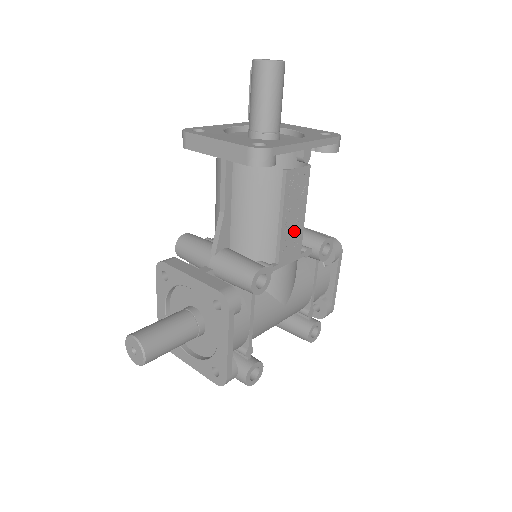
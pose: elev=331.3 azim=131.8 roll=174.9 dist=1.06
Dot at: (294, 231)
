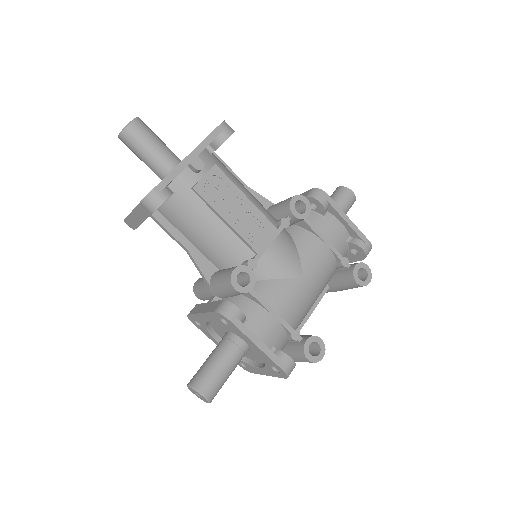
Dot at: (250, 219)
